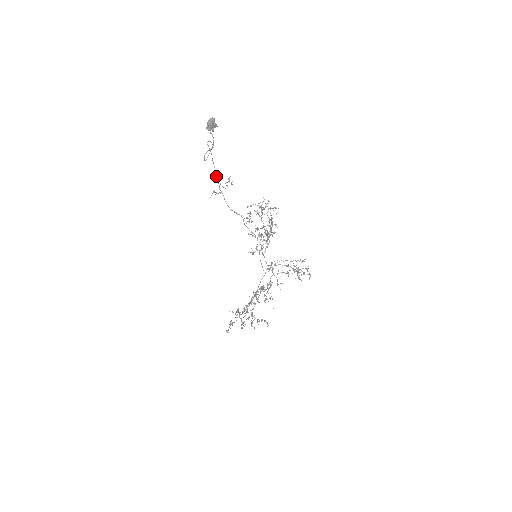
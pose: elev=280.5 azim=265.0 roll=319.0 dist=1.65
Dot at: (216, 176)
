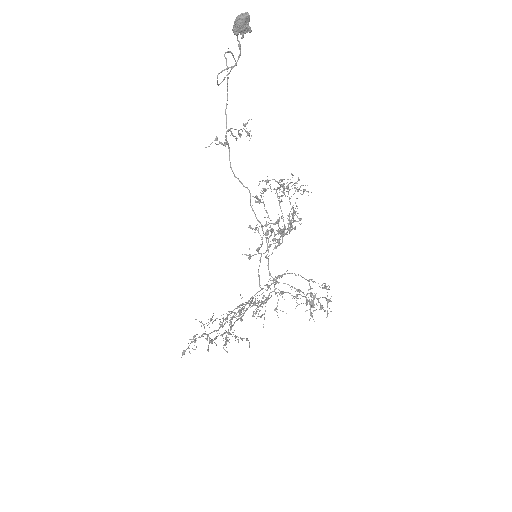
Dot at: (226, 114)
